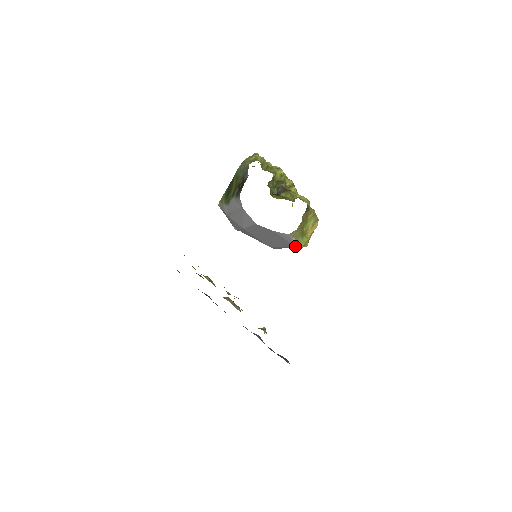
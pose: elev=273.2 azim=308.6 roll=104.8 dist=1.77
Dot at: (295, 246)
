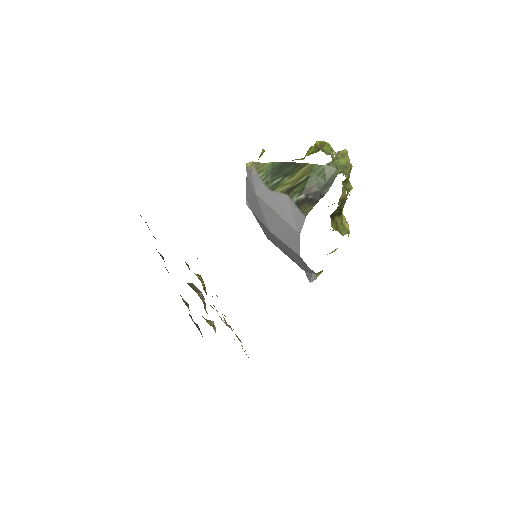
Dot at: (305, 271)
